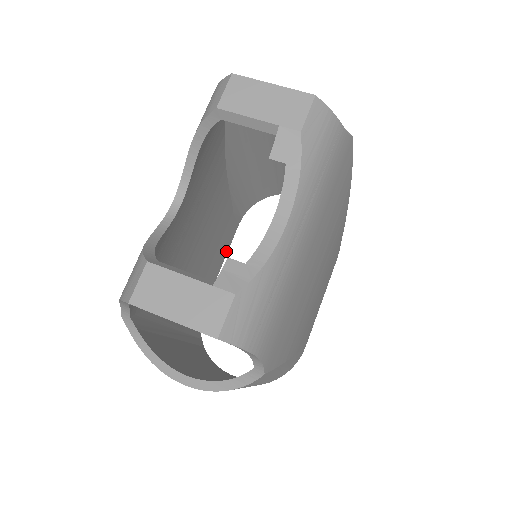
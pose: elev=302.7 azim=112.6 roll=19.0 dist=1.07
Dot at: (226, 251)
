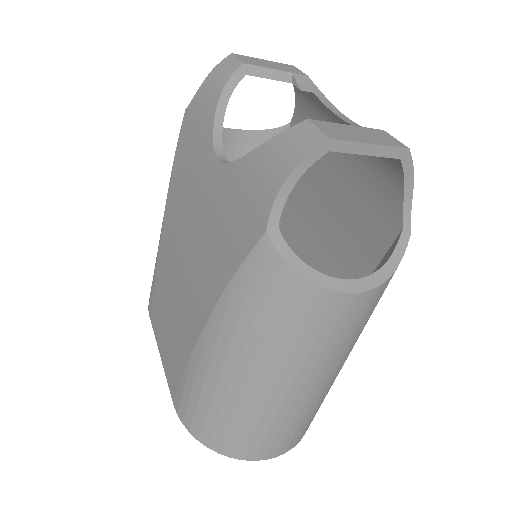
Dot at: occluded
